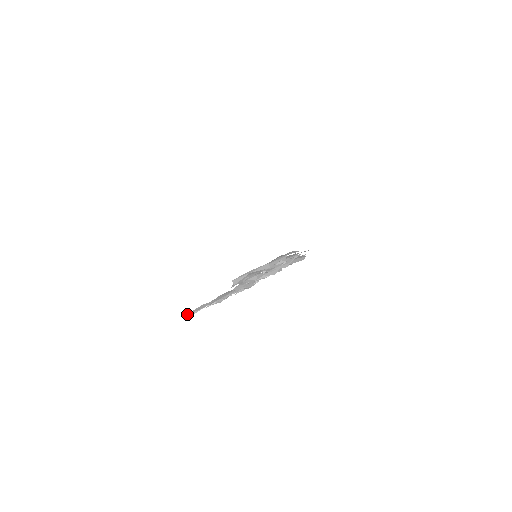
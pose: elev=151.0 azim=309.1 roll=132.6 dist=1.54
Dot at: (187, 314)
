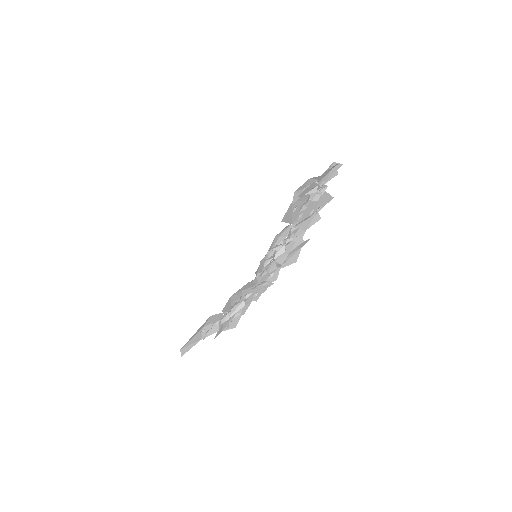
Dot at: (185, 345)
